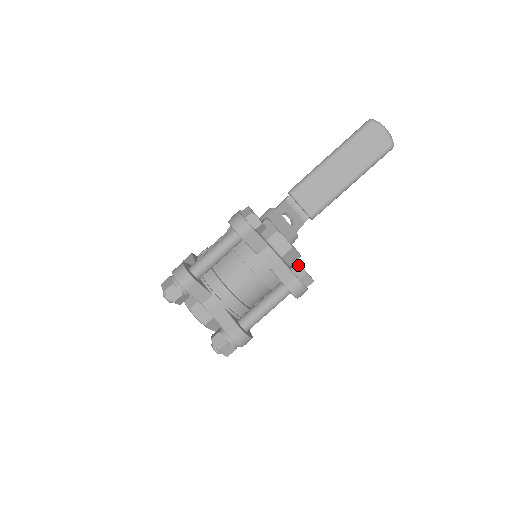
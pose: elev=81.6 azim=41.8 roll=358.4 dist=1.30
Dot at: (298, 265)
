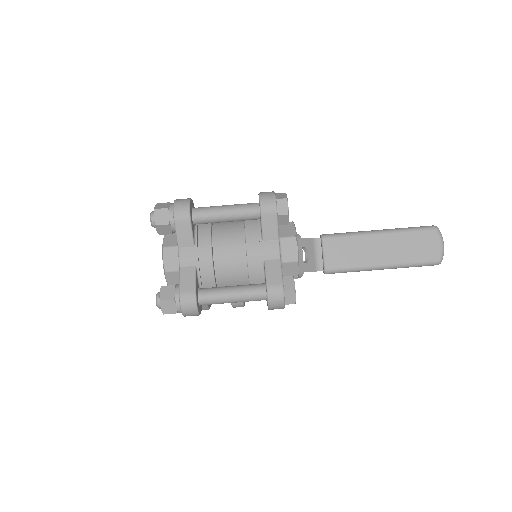
Dot at: (292, 277)
